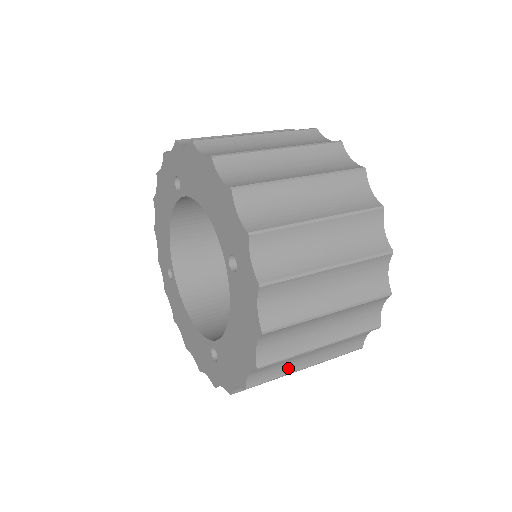
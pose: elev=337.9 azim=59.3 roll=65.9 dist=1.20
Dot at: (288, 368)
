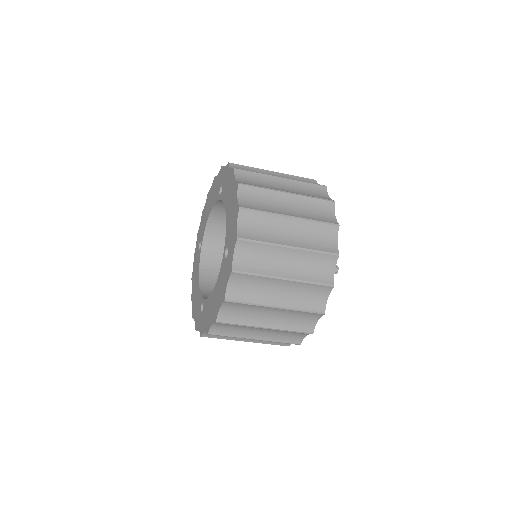
Dot at: (272, 210)
